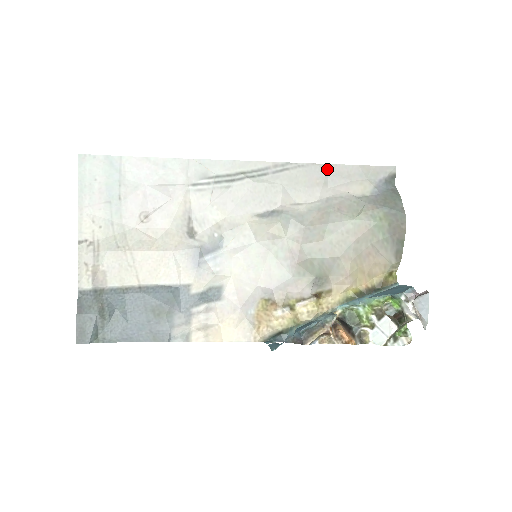
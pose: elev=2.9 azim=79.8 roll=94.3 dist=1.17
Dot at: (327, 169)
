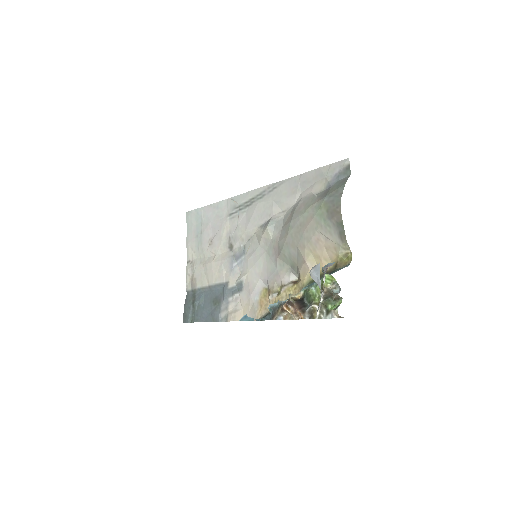
Dot at: (299, 179)
